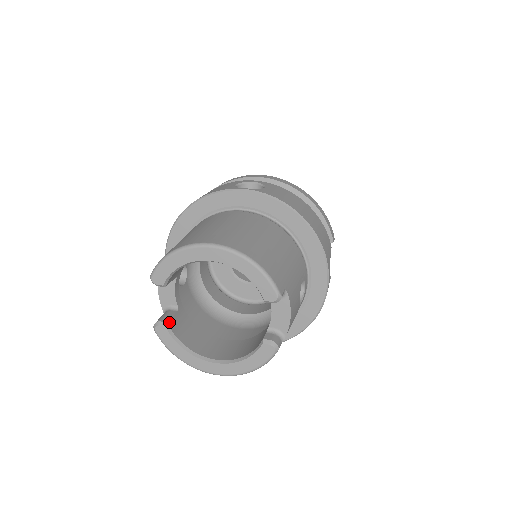
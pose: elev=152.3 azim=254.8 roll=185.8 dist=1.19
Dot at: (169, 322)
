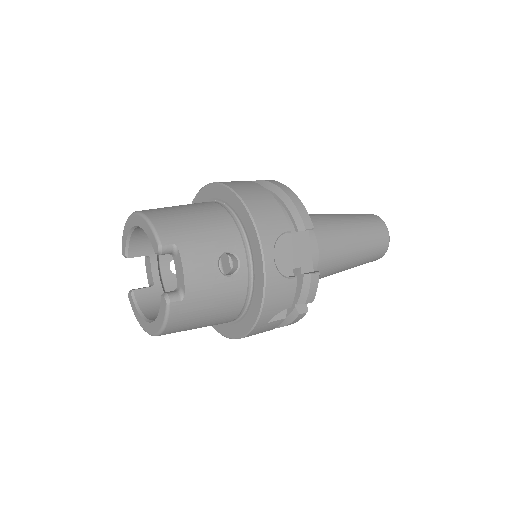
Dot at: (136, 290)
